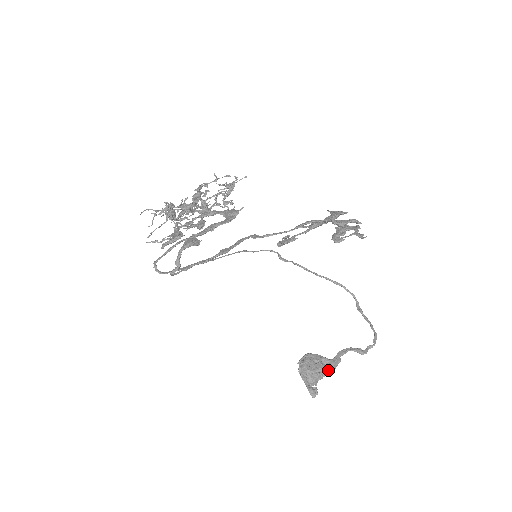
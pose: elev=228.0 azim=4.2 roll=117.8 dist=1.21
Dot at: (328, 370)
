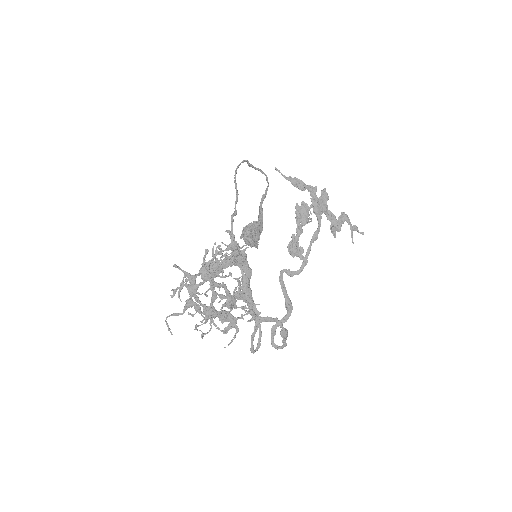
Dot at: (262, 229)
